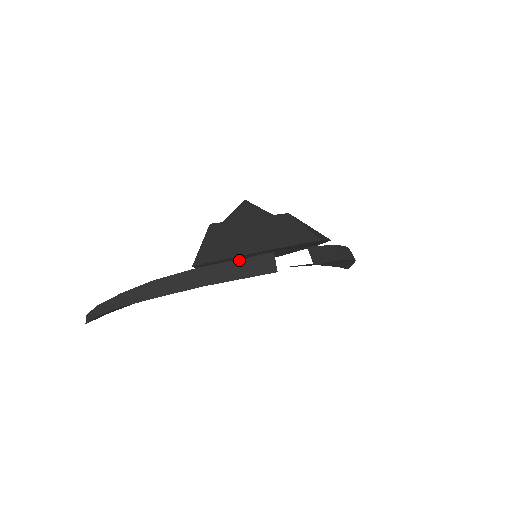
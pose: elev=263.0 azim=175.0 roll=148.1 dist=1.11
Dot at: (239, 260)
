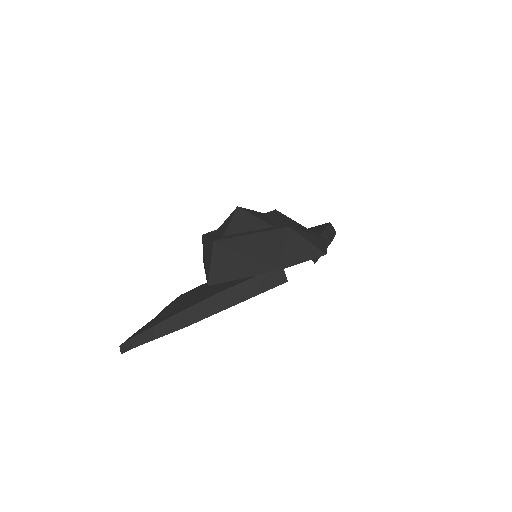
Dot at: (253, 278)
